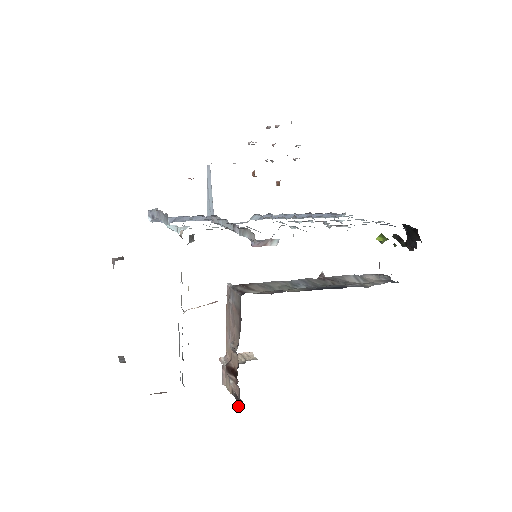
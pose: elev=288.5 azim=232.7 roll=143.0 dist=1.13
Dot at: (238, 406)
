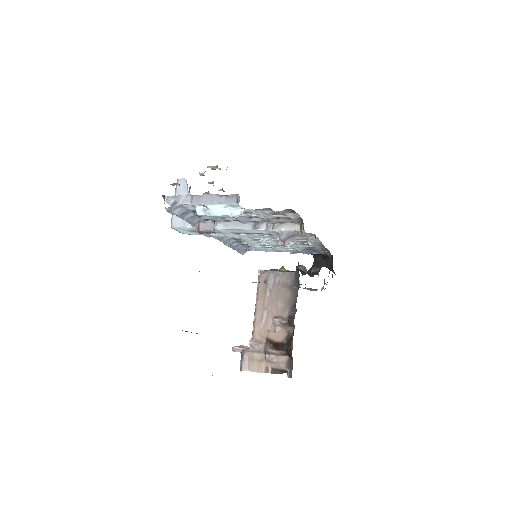
Dot at: (287, 375)
